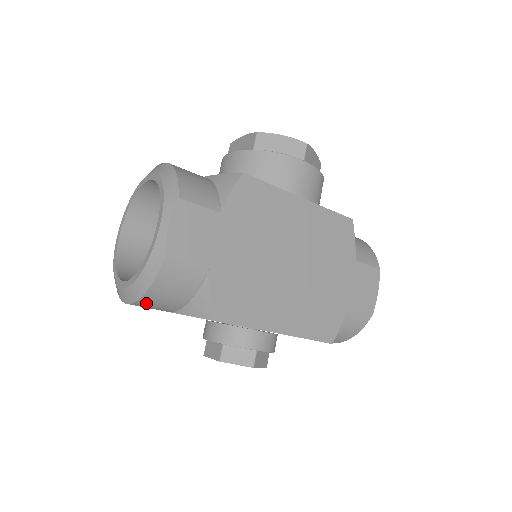
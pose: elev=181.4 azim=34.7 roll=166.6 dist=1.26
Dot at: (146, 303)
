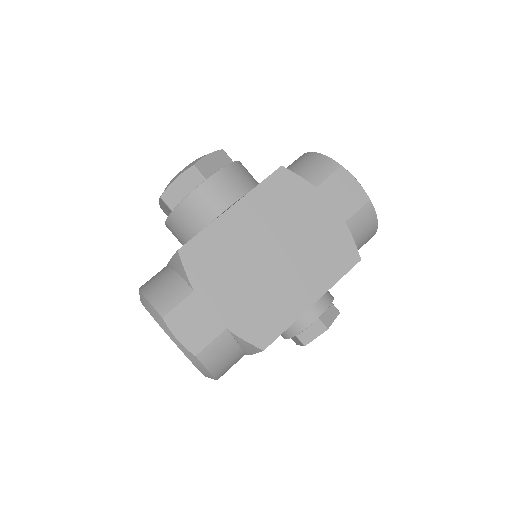
Dot at: (223, 374)
